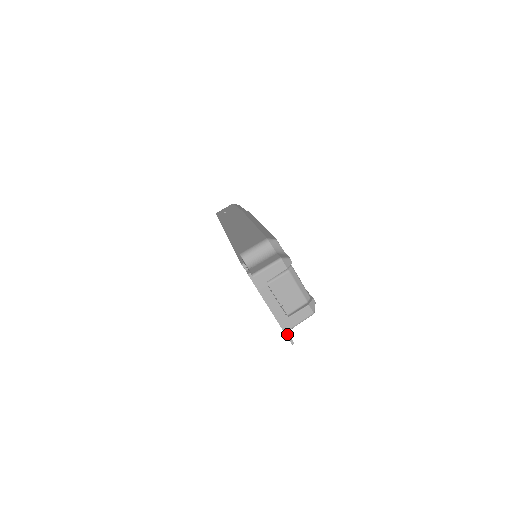
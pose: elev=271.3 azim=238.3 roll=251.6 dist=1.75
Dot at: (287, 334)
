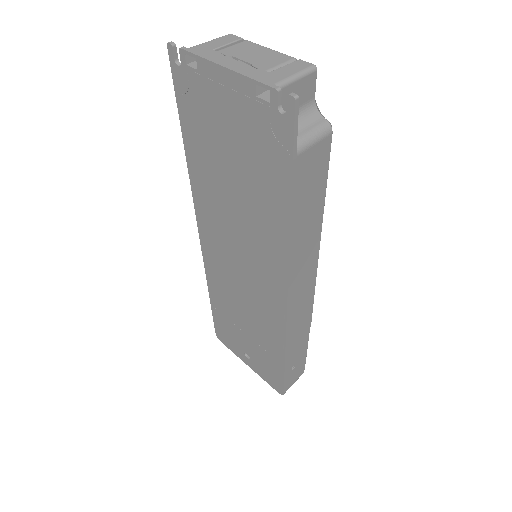
Dot at: (276, 88)
